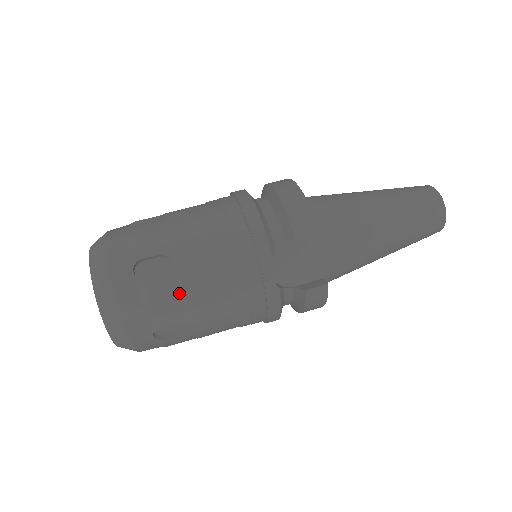
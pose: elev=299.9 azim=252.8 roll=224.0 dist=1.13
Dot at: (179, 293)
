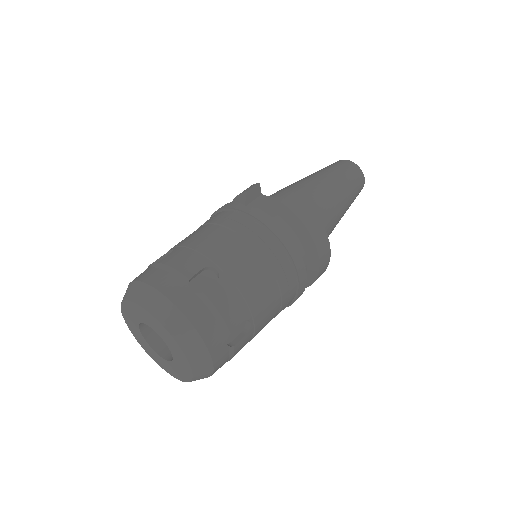
Dot at: (188, 251)
